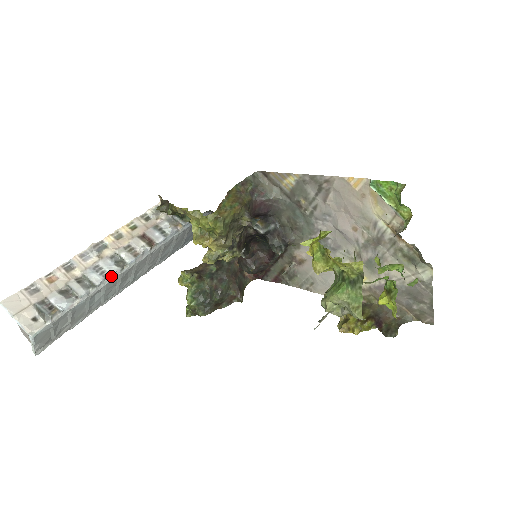
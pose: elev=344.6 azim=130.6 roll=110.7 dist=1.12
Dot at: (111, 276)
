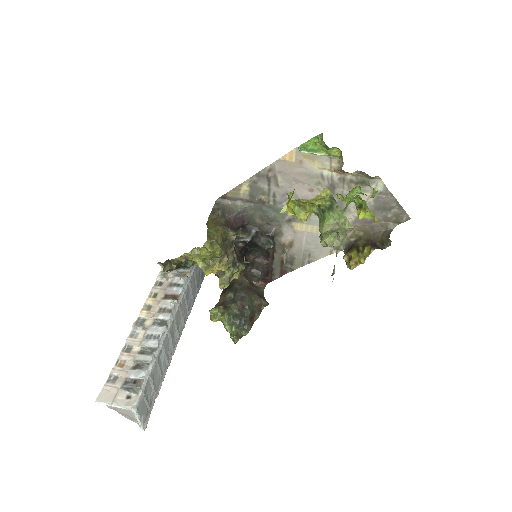
Dot at: (162, 336)
